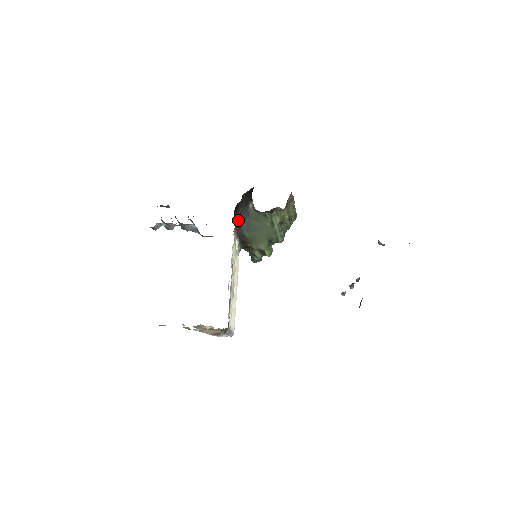
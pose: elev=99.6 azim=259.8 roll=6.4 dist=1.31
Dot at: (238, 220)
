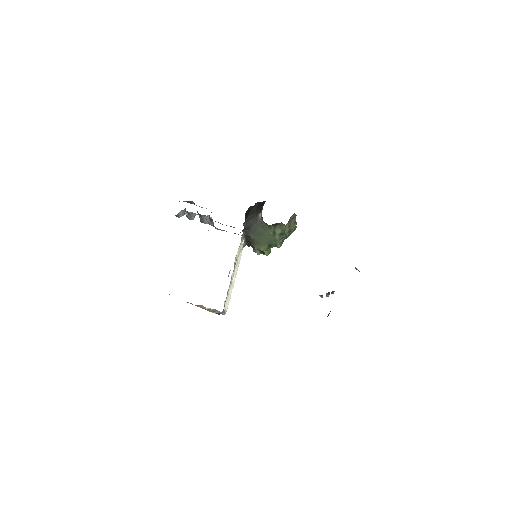
Dot at: (247, 223)
